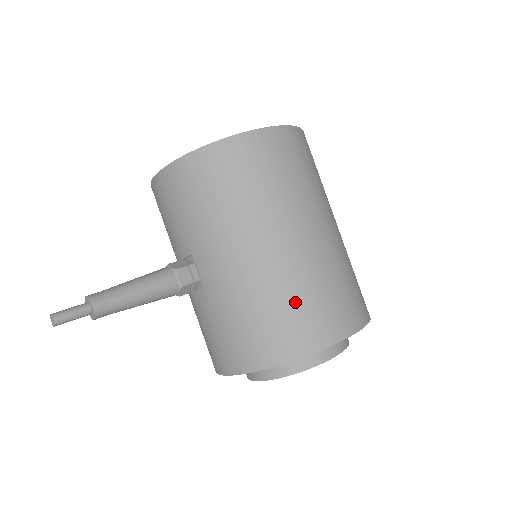
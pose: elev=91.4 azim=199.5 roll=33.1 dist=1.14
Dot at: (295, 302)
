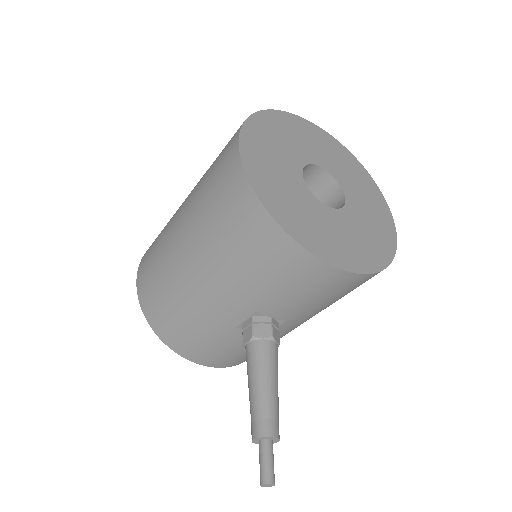
Dot at: occluded
